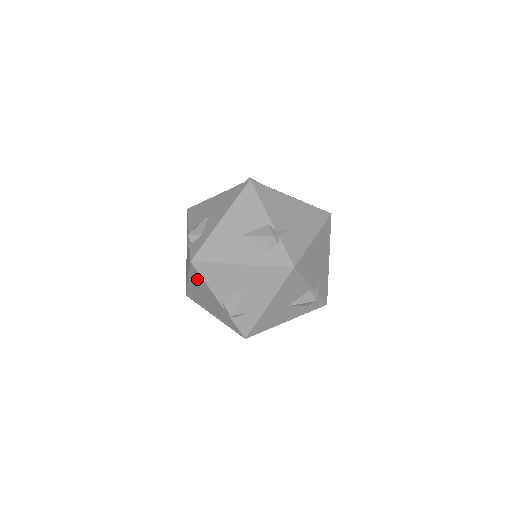
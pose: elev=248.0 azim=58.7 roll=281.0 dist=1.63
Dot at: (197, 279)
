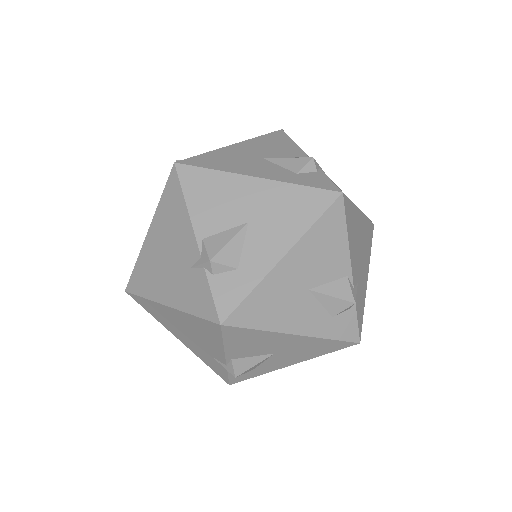
Dot at: (170, 207)
